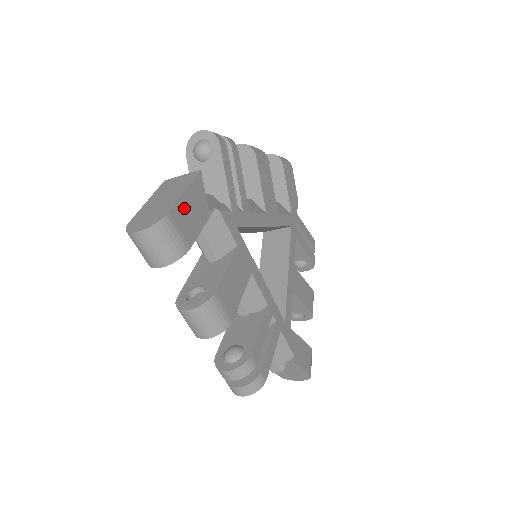
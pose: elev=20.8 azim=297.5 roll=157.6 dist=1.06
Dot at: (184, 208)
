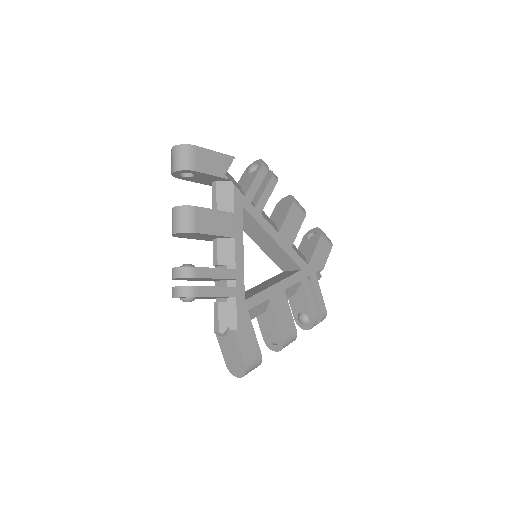
Dot at: (207, 155)
